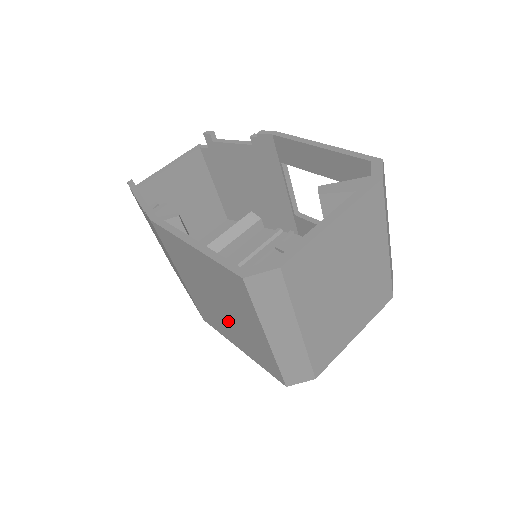
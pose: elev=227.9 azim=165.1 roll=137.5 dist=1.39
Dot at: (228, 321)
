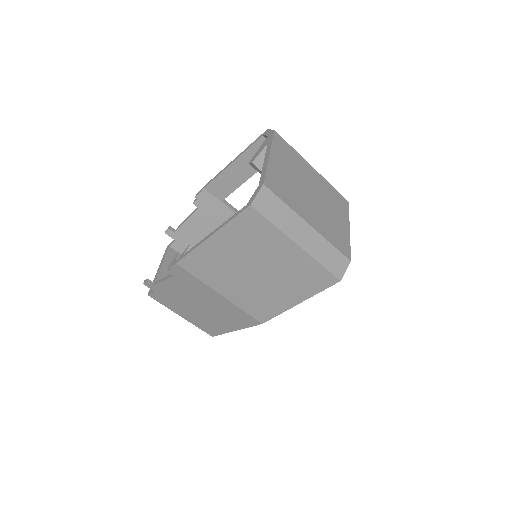
Dot at: (272, 281)
